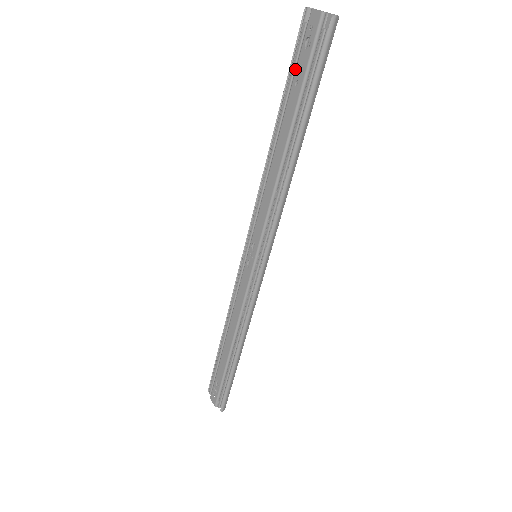
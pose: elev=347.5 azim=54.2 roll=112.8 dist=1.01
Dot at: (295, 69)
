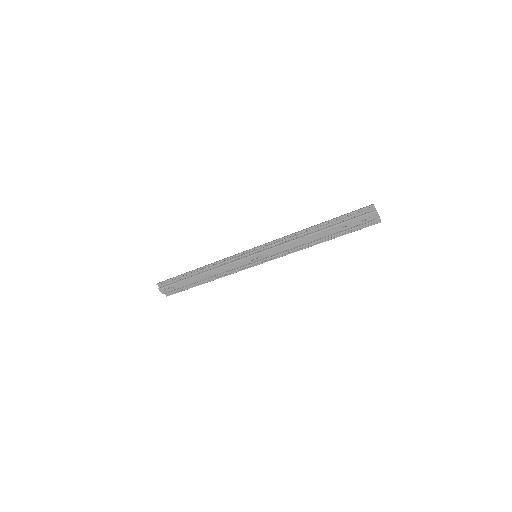
Dot at: (348, 219)
